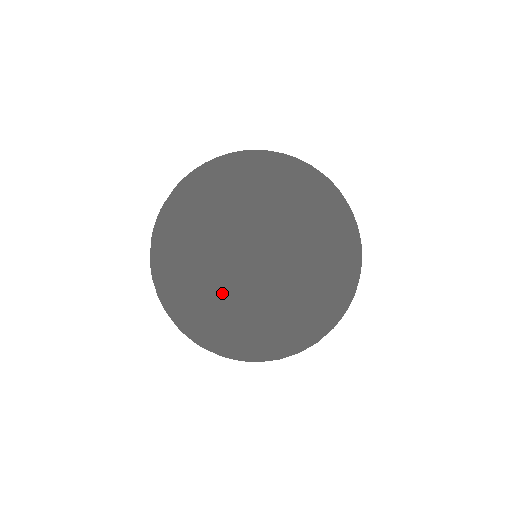
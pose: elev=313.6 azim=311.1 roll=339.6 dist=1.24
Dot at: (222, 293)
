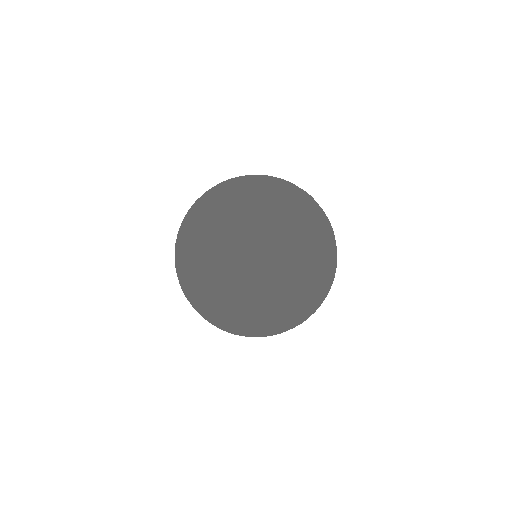
Dot at: (180, 277)
